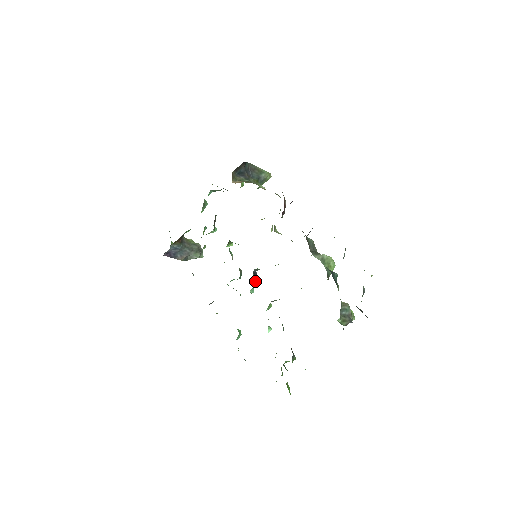
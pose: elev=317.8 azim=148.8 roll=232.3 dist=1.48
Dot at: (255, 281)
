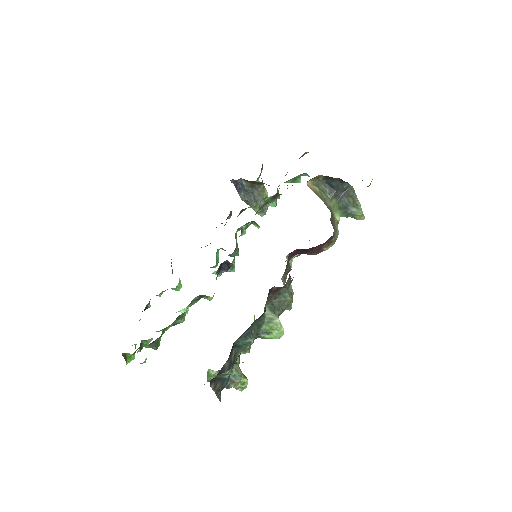
Dot at: (230, 270)
